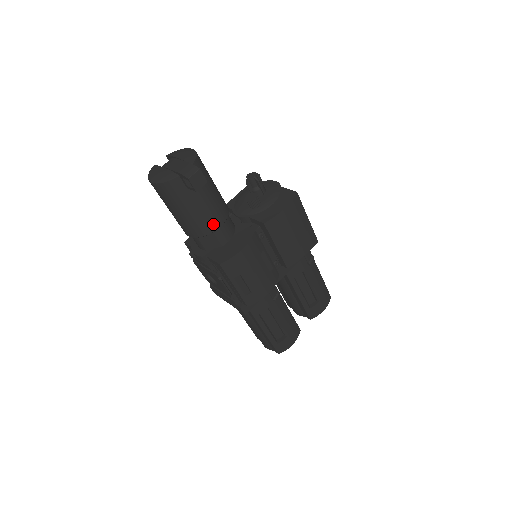
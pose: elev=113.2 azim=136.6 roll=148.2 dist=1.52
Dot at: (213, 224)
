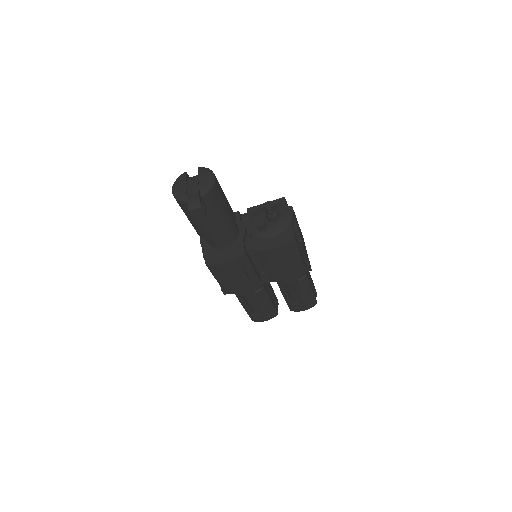
Dot at: (211, 236)
